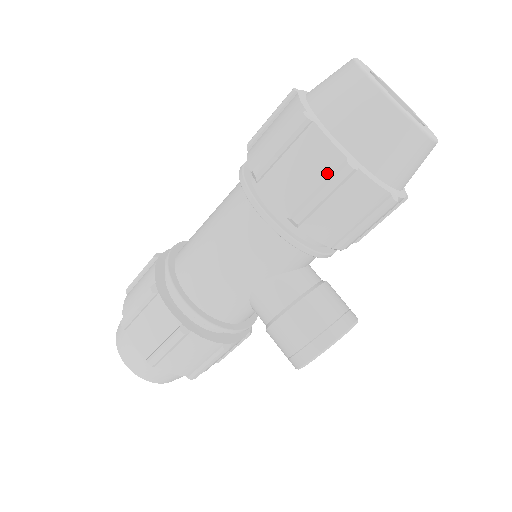
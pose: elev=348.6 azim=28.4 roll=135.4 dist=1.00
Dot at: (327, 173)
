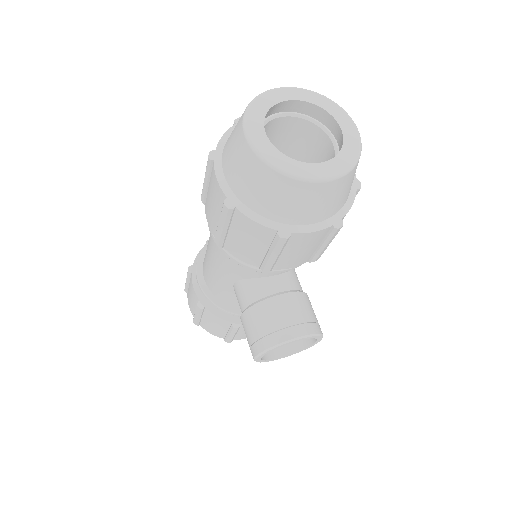
Dot at: occluded
